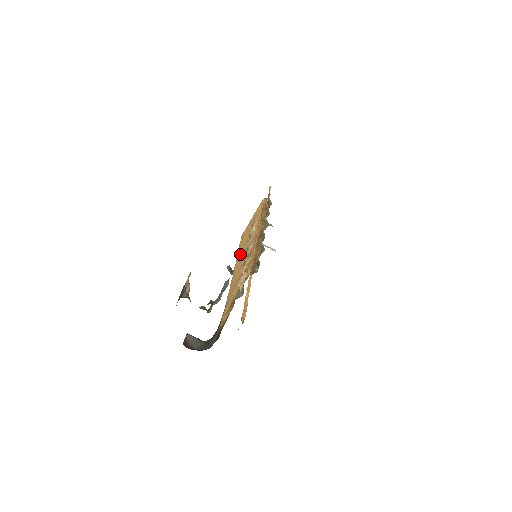
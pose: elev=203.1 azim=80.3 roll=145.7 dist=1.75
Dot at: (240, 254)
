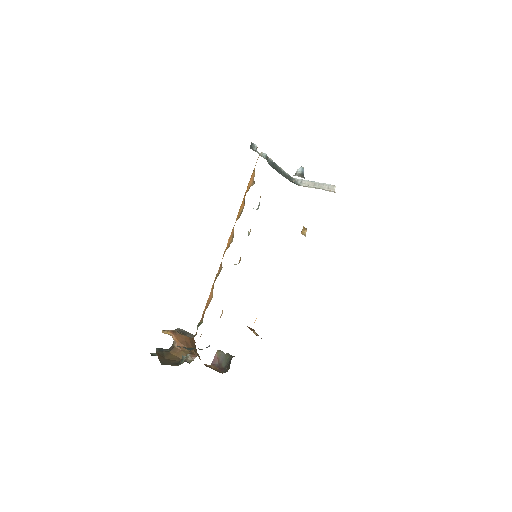
Dot at: occluded
